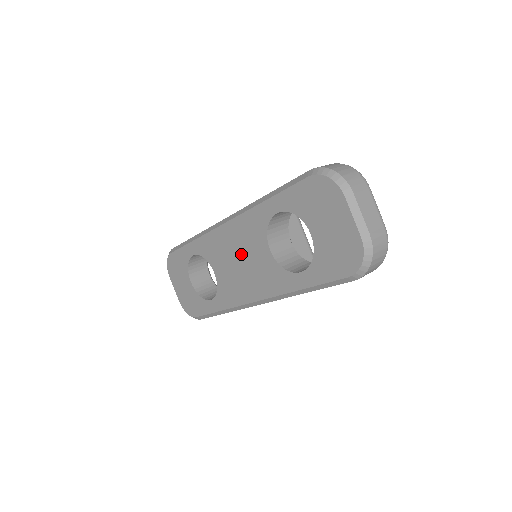
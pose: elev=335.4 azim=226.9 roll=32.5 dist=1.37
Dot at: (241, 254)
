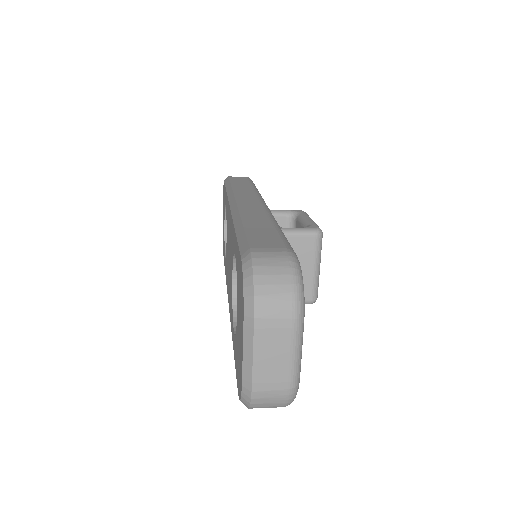
Dot at: (229, 251)
